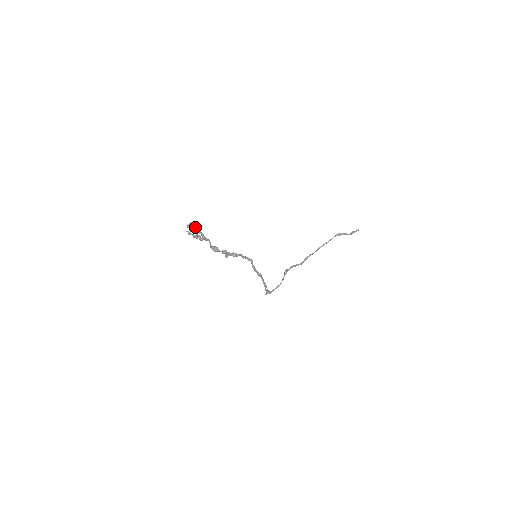
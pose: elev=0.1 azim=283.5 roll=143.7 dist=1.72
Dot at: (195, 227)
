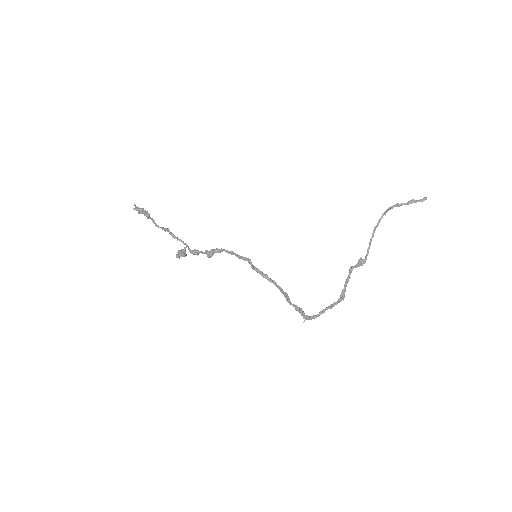
Dot at: occluded
